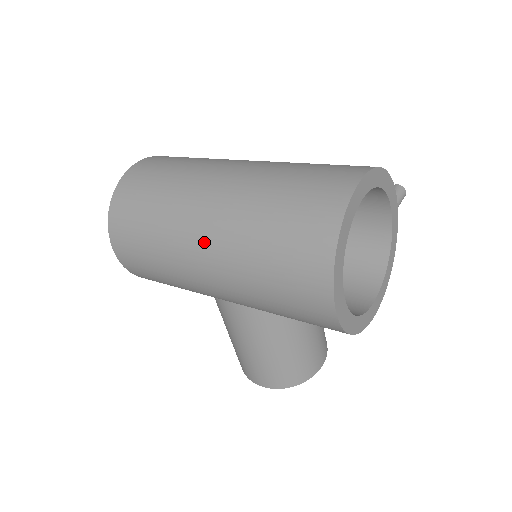
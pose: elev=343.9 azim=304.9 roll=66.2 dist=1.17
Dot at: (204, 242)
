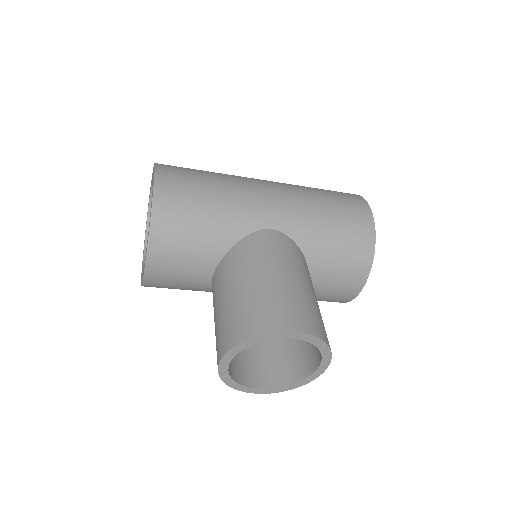
Dot at: (267, 181)
